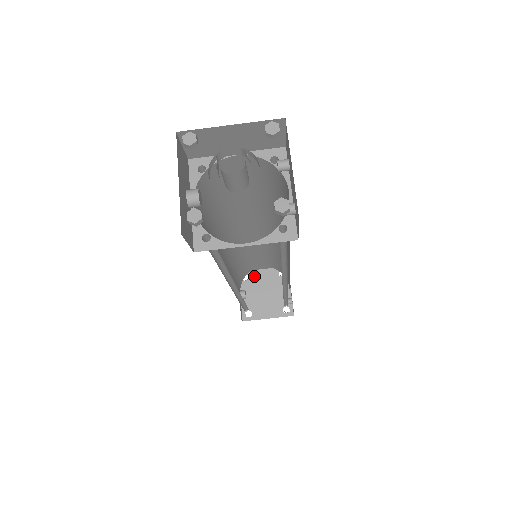
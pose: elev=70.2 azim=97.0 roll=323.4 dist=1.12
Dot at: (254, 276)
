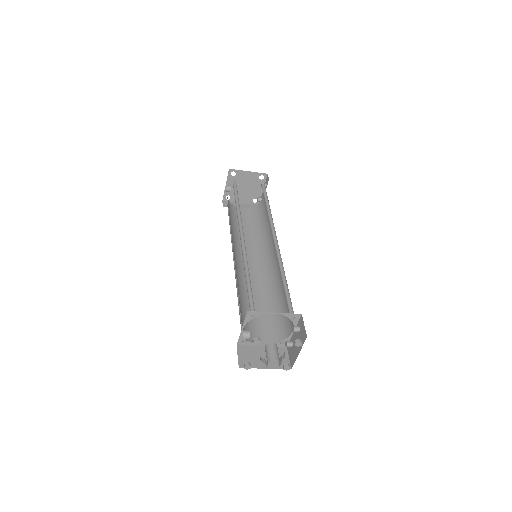
Dot at: (240, 174)
